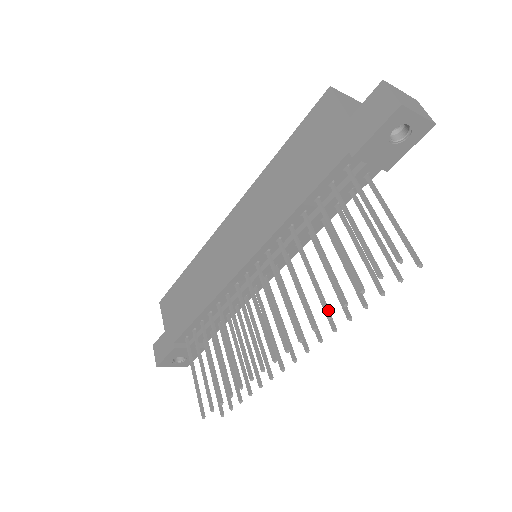
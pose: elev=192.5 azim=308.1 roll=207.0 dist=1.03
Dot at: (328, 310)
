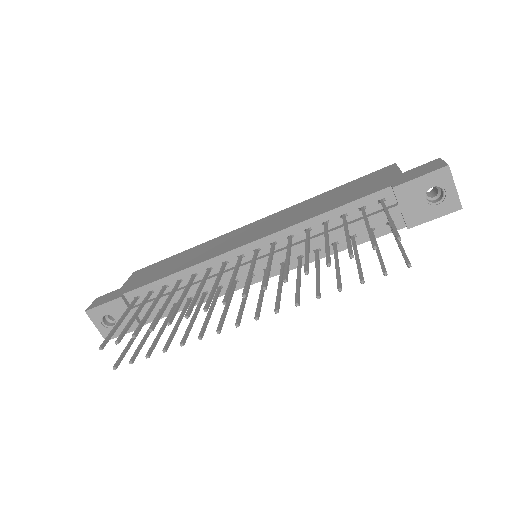
Dot at: (308, 269)
